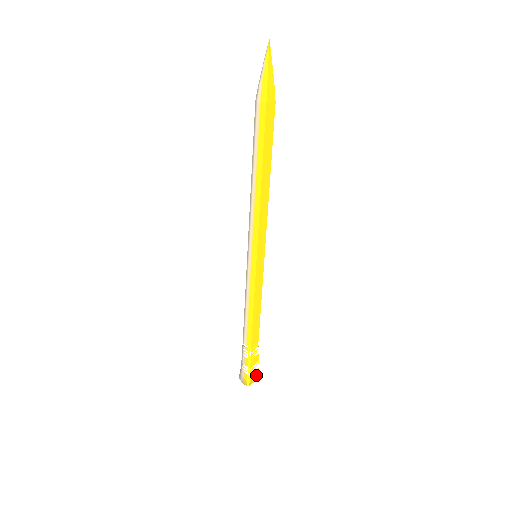
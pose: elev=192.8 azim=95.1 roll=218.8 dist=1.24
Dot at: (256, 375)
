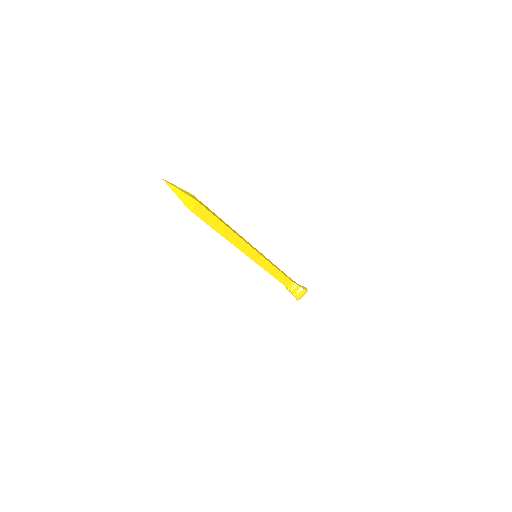
Dot at: (303, 293)
